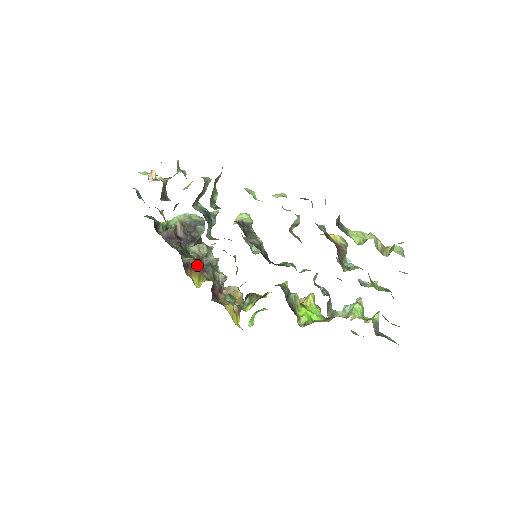
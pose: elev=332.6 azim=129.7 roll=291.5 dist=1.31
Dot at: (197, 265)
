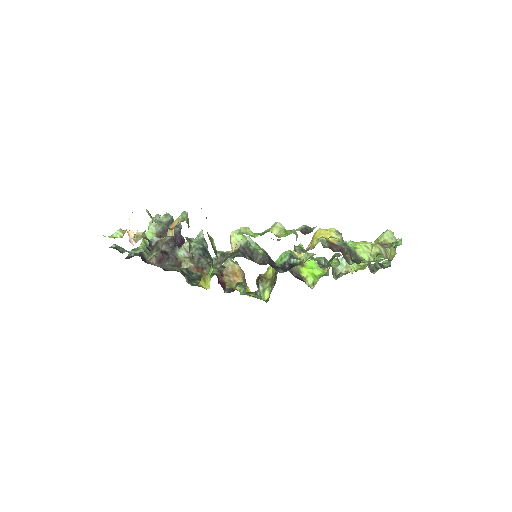
Dot at: (196, 269)
